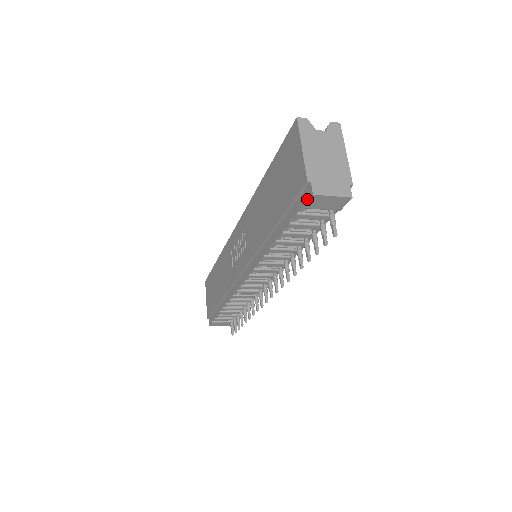
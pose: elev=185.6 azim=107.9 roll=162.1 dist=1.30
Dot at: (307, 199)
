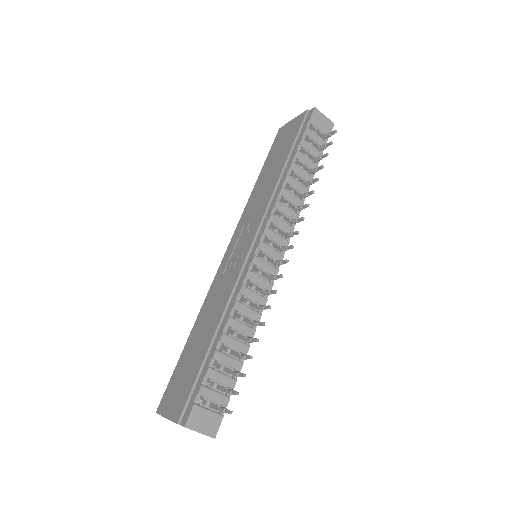
Dot at: (311, 113)
